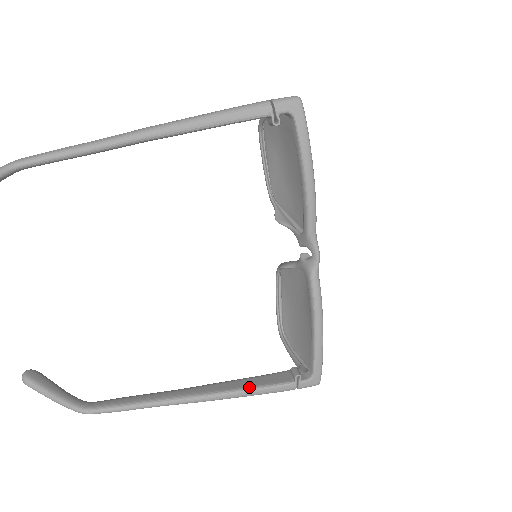
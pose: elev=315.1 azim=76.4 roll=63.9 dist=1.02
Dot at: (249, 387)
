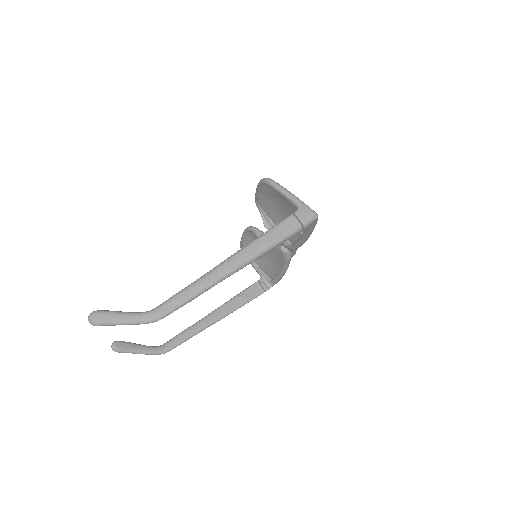
Dot at: (243, 304)
